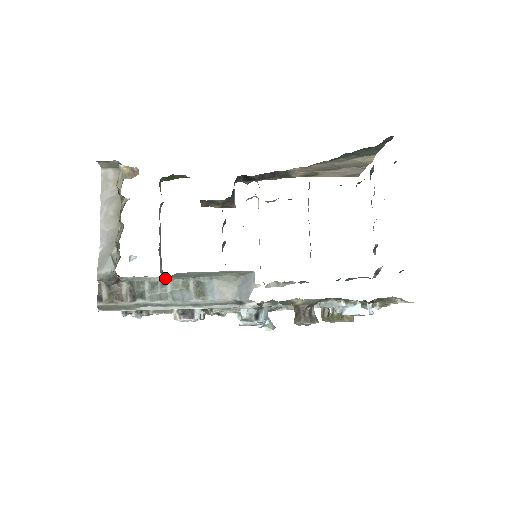
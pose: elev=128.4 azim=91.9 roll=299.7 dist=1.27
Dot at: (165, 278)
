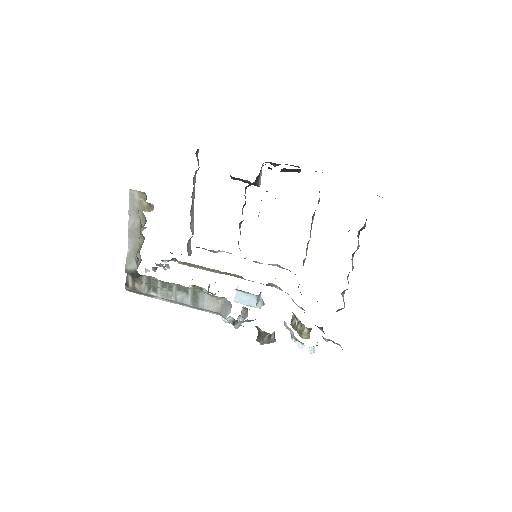
Dot at: (172, 283)
